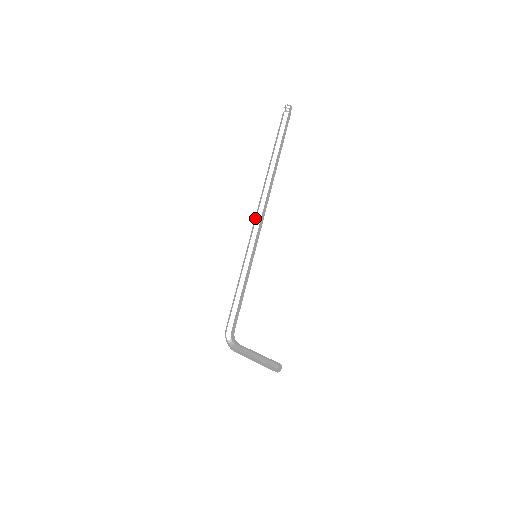
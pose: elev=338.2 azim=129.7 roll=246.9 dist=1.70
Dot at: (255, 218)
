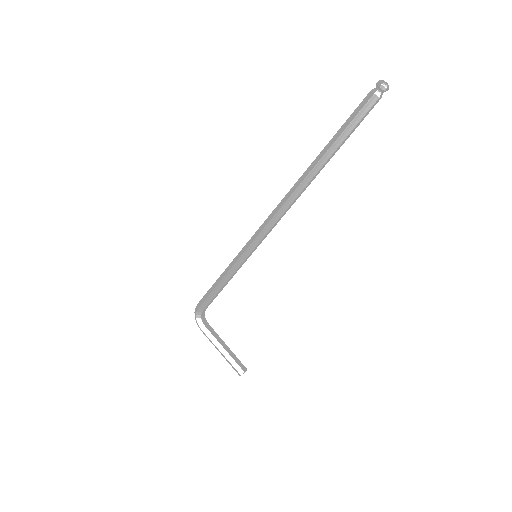
Dot at: (270, 215)
